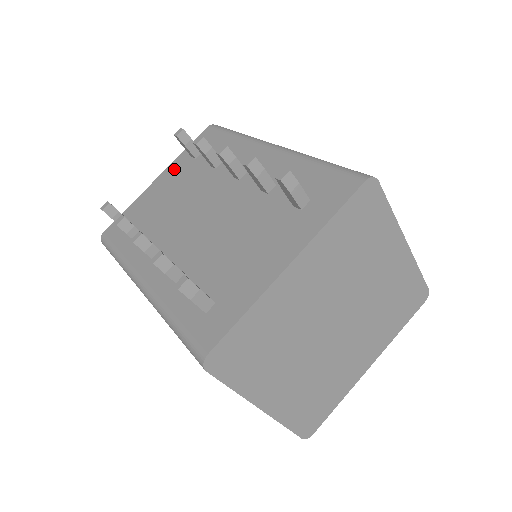
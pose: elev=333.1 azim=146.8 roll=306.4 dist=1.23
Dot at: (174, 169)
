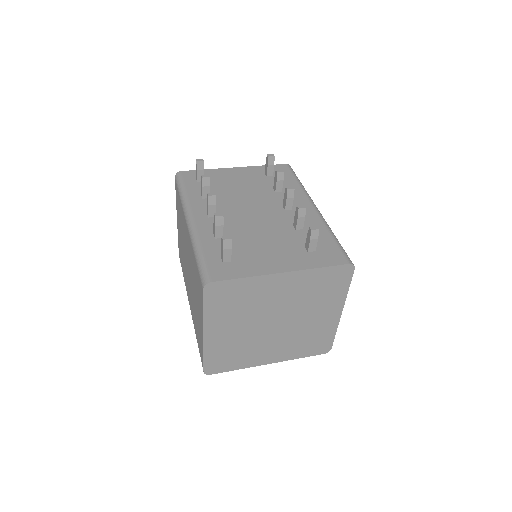
Dot at: (250, 171)
